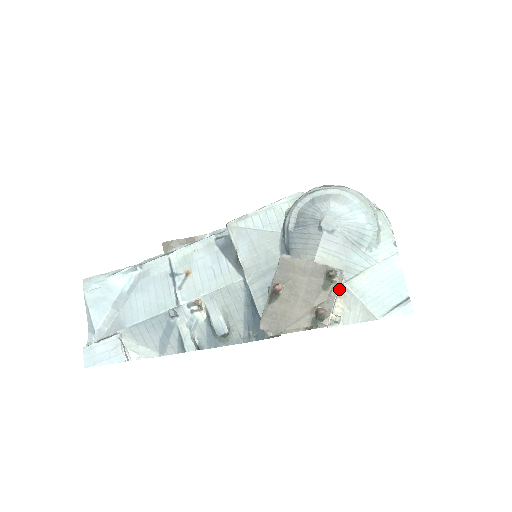
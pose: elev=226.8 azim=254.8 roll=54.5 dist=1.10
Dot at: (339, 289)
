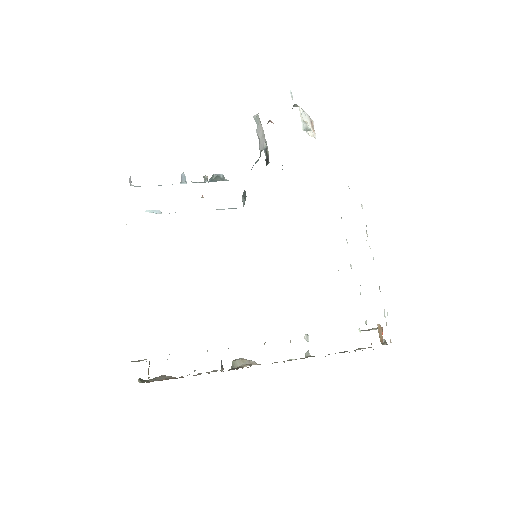
Dot at: (310, 119)
